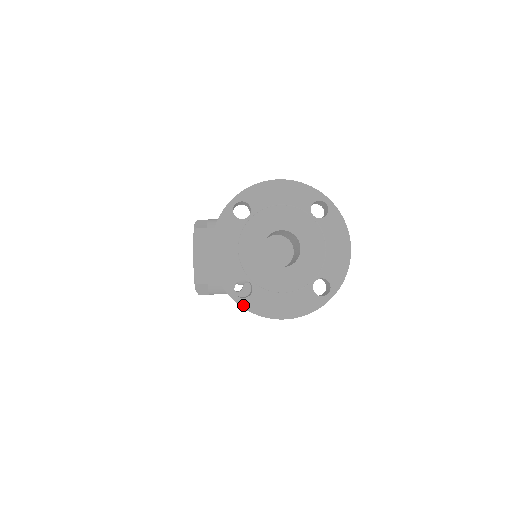
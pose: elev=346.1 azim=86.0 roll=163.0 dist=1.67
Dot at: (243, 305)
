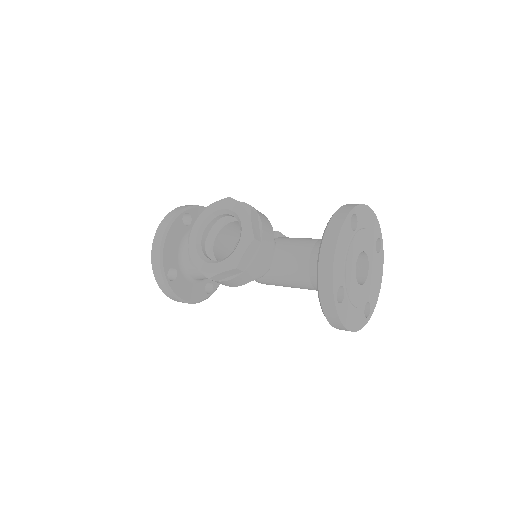
Dot at: (338, 310)
